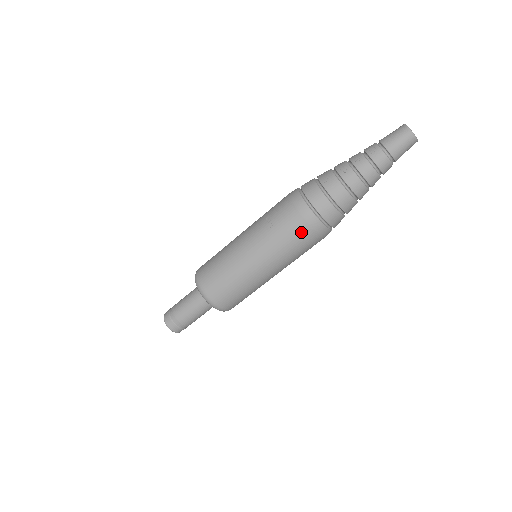
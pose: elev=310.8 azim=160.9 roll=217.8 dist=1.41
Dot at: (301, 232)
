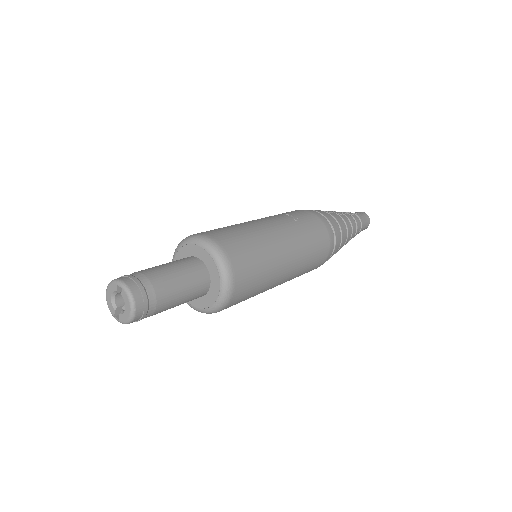
Dot at: (323, 239)
